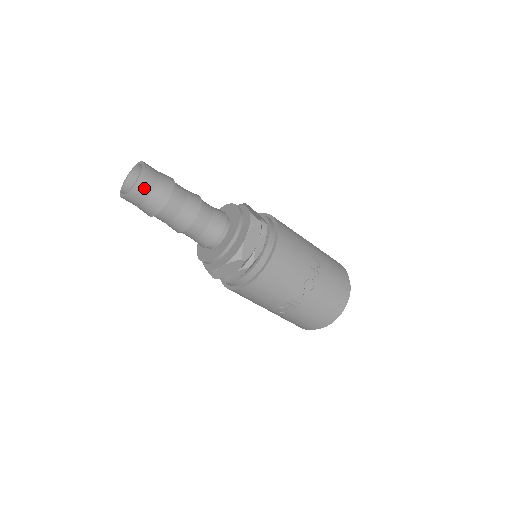
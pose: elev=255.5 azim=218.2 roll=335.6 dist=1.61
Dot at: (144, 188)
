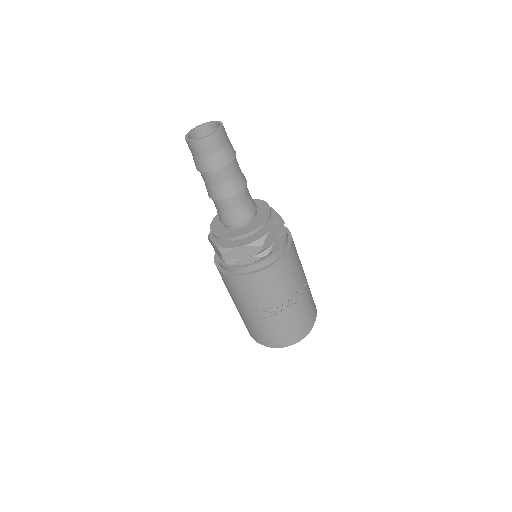
Dot at: (217, 142)
